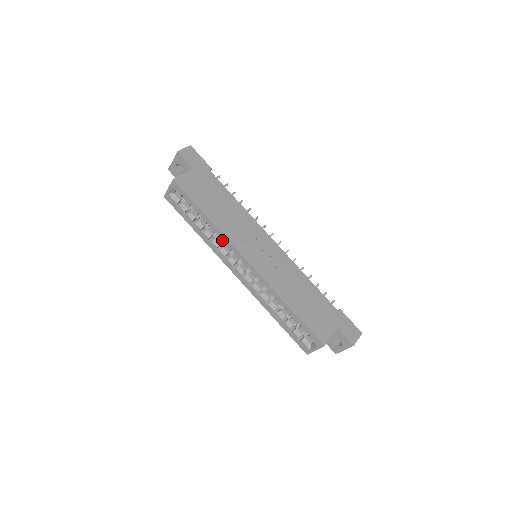
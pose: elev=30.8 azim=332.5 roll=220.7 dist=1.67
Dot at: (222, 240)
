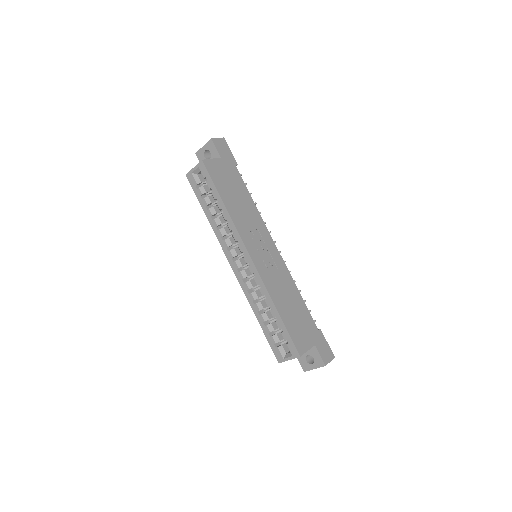
Dot at: (231, 230)
